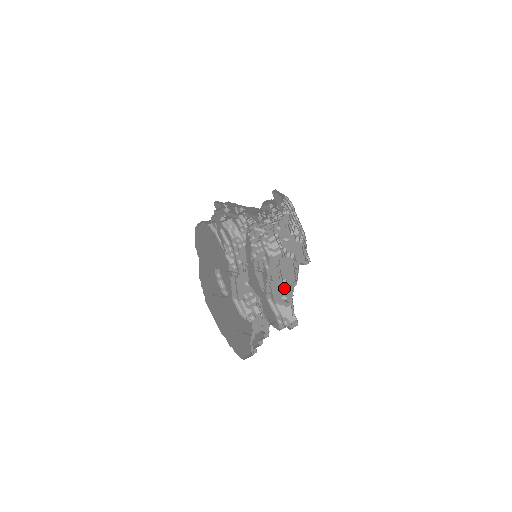
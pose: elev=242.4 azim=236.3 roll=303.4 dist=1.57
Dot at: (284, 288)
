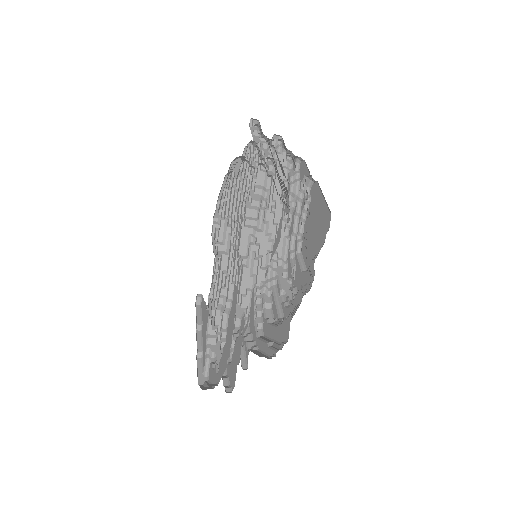
Dot at: (249, 283)
